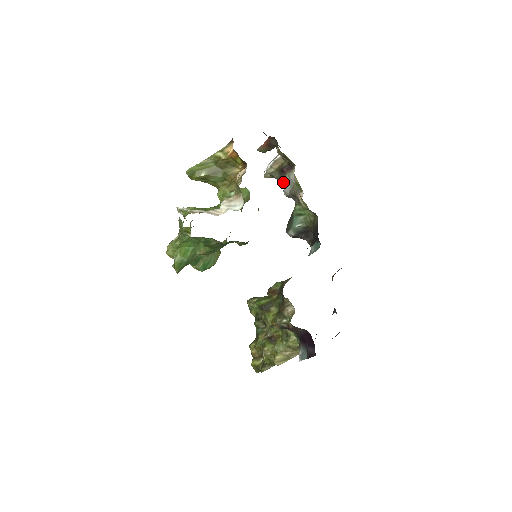
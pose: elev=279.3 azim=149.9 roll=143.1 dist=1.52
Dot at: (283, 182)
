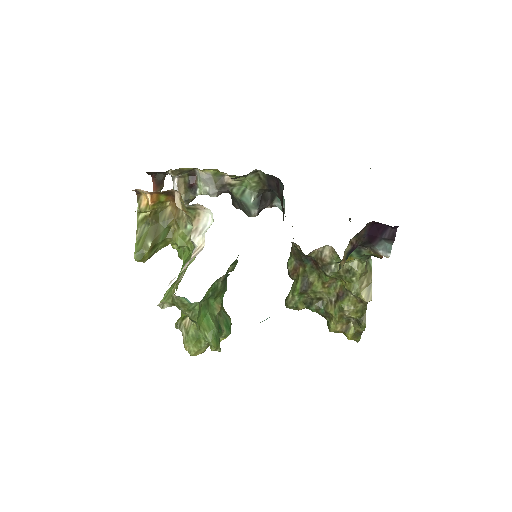
Dot at: (201, 193)
